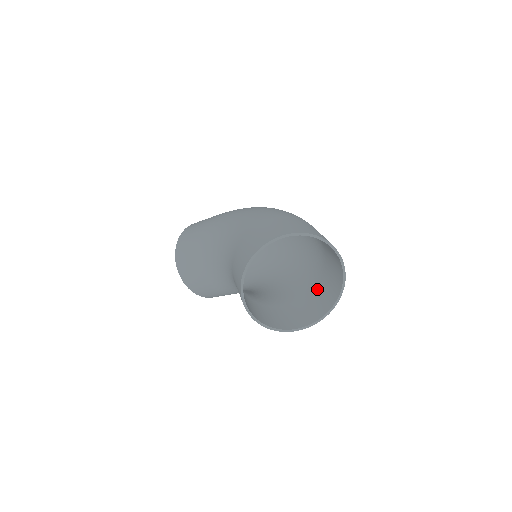
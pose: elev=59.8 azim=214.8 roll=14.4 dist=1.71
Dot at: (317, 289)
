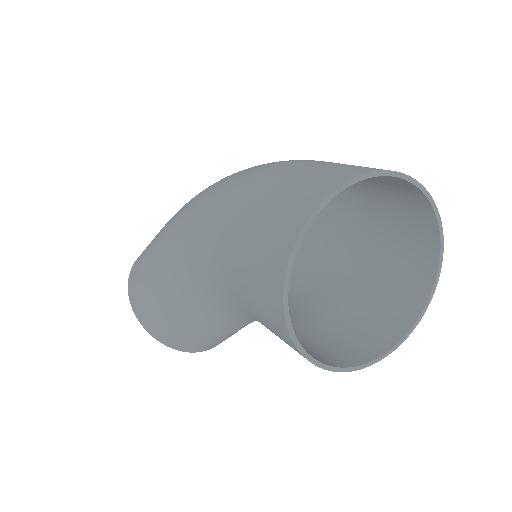
Dot at: (382, 248)
